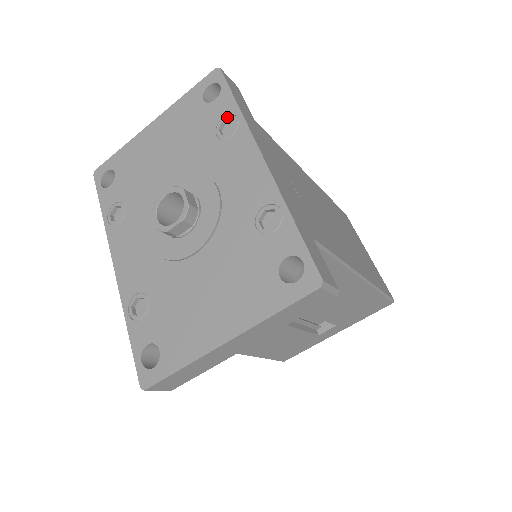
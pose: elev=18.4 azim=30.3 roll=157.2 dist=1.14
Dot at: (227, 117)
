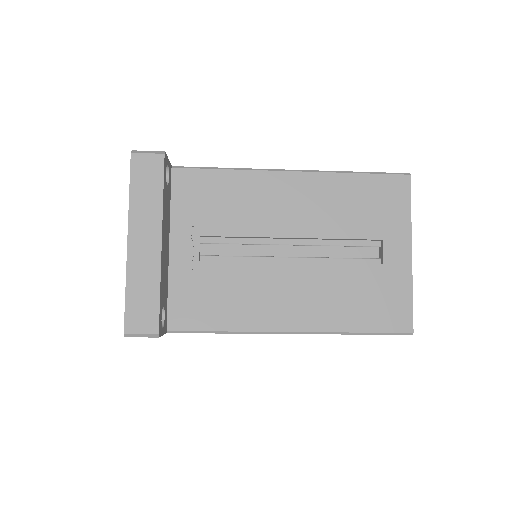
Dot at: occluded
